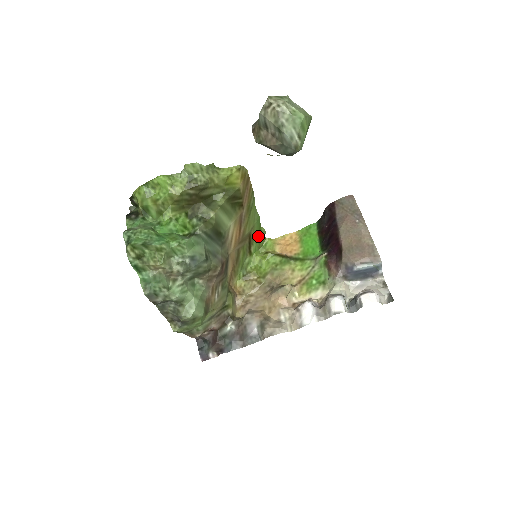
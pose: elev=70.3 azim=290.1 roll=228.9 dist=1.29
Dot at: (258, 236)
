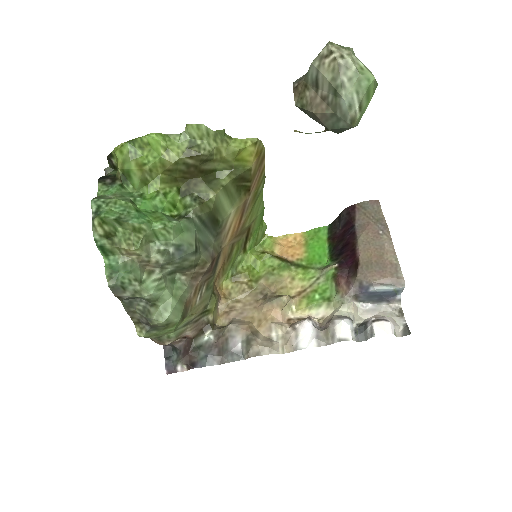
Dot at: (257, 231)
